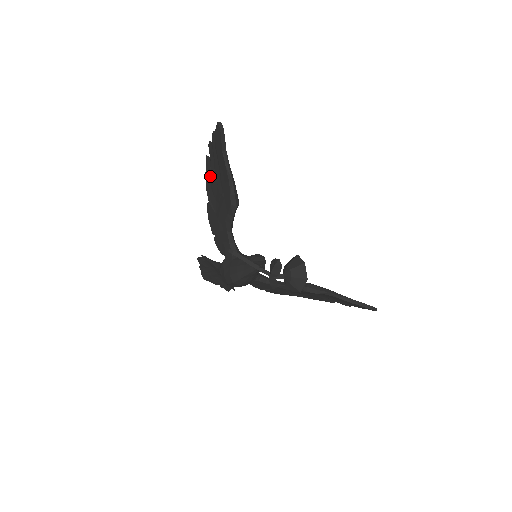
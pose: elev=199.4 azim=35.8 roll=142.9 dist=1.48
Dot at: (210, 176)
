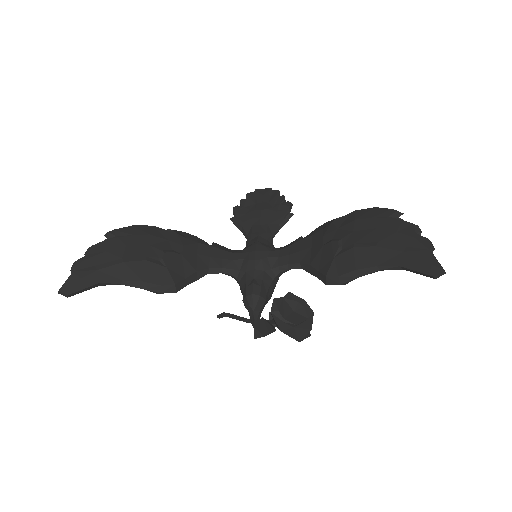
Dot at: (133, 236)
